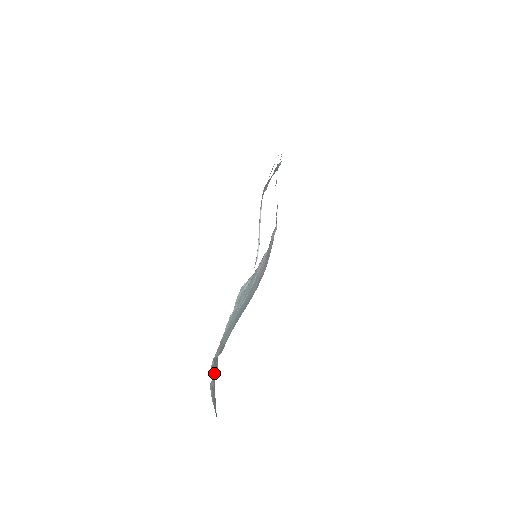
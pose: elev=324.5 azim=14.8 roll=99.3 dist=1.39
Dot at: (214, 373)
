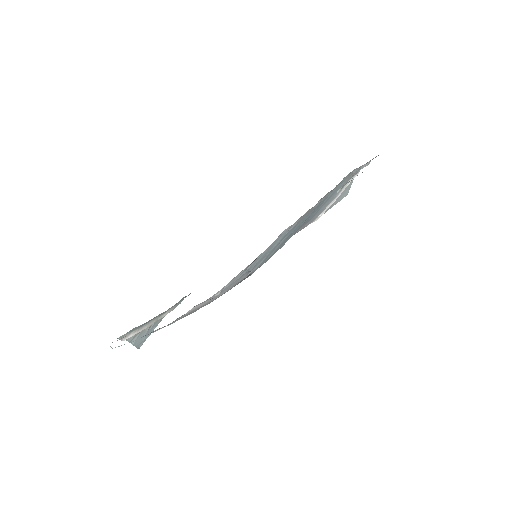
Dot at: (134, 333)
